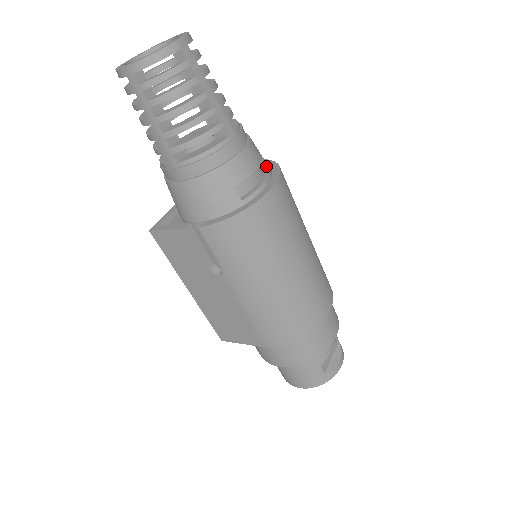
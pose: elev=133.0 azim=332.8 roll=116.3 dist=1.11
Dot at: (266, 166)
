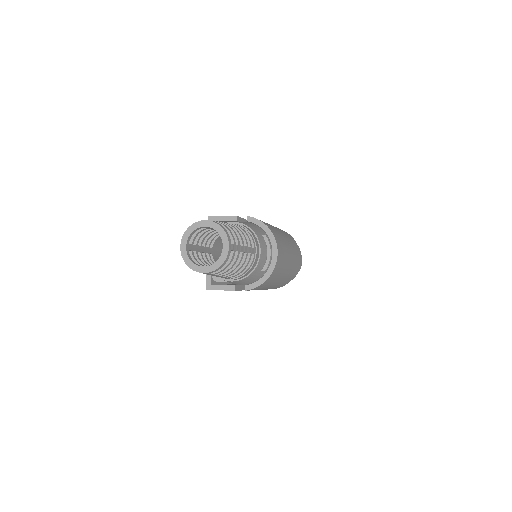
Dot at: (264, 235)
